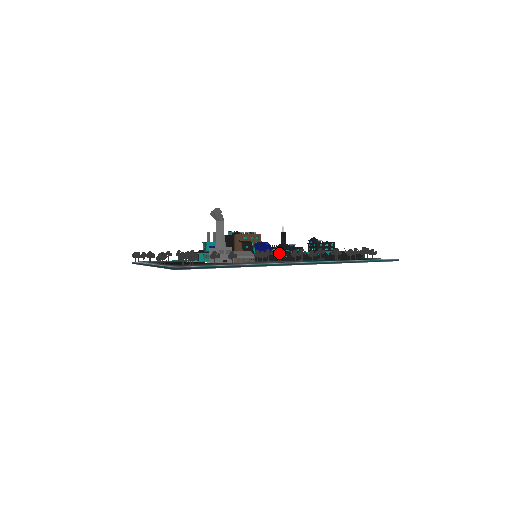
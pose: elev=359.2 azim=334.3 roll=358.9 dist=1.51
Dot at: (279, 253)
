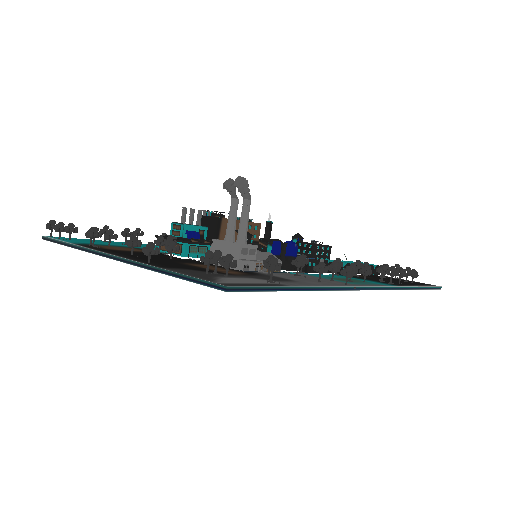
Dot at: (348, 269)
